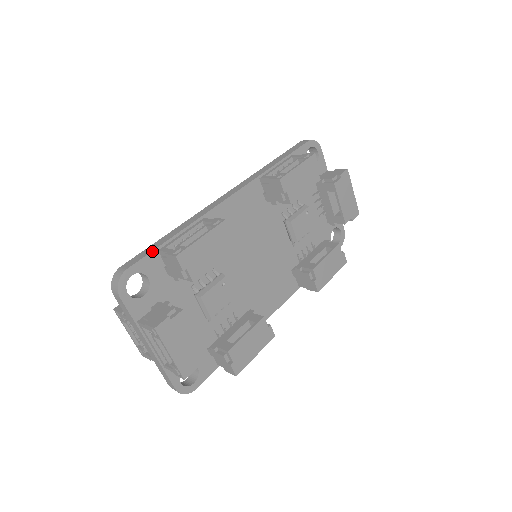
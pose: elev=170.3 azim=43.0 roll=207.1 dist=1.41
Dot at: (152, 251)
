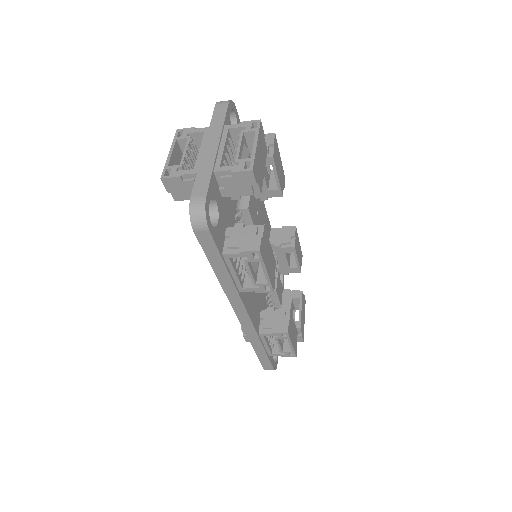
Dot at: occluded
